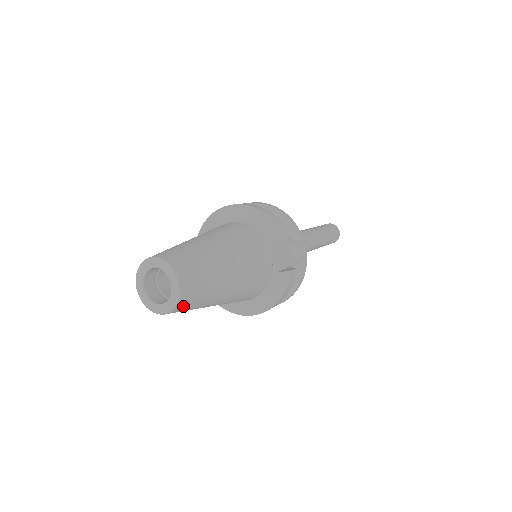
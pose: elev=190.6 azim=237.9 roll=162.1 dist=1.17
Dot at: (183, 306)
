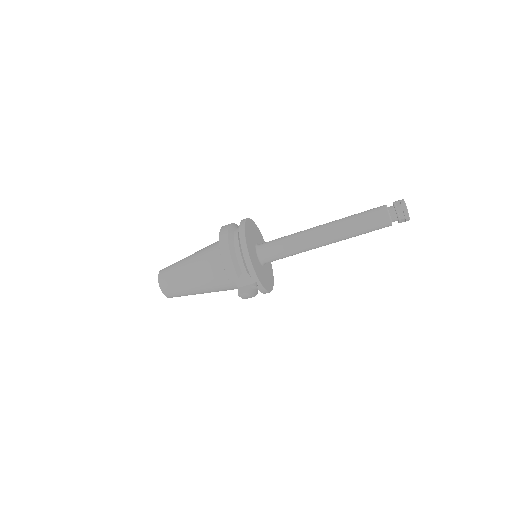
Dot at: occluded
